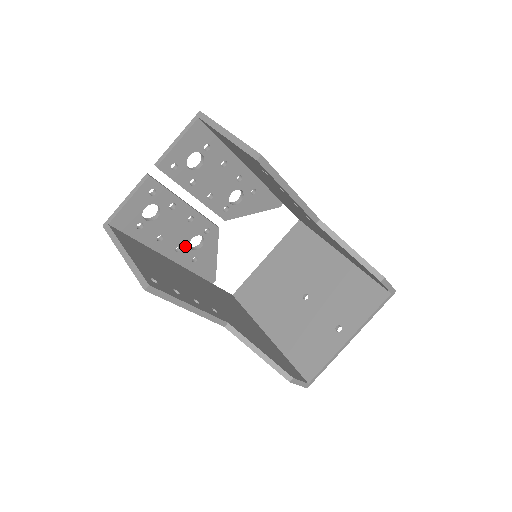
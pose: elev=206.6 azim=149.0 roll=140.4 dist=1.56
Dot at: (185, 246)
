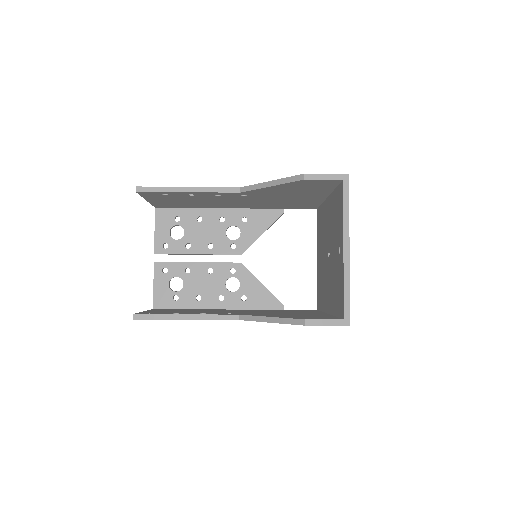
Dot at: (225, 293)
